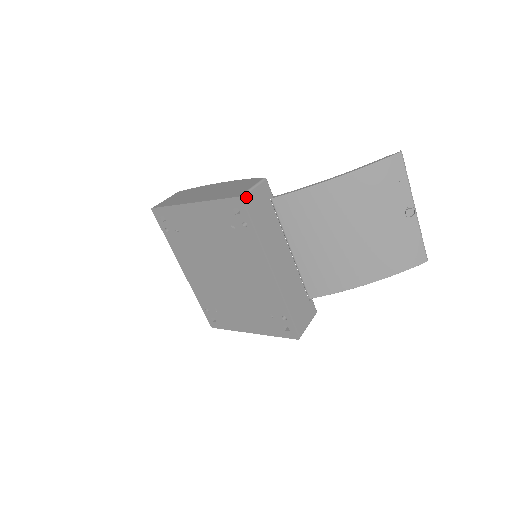
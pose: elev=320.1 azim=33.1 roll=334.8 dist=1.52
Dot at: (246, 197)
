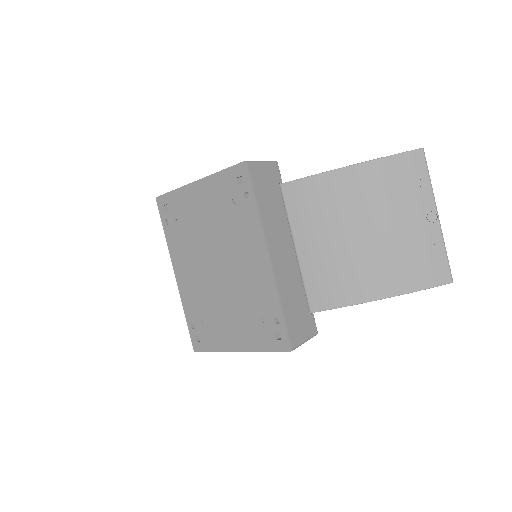
Dot at: (252, 165)
